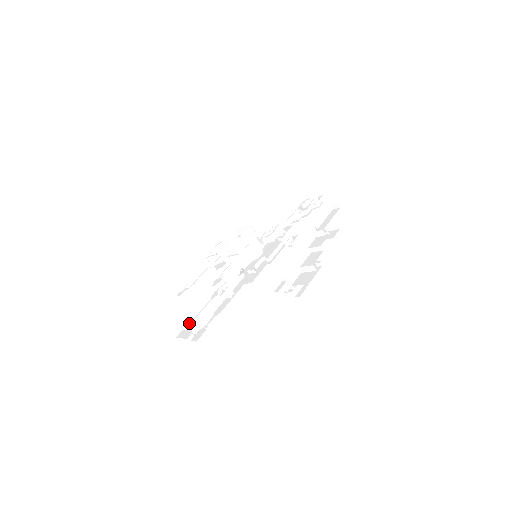
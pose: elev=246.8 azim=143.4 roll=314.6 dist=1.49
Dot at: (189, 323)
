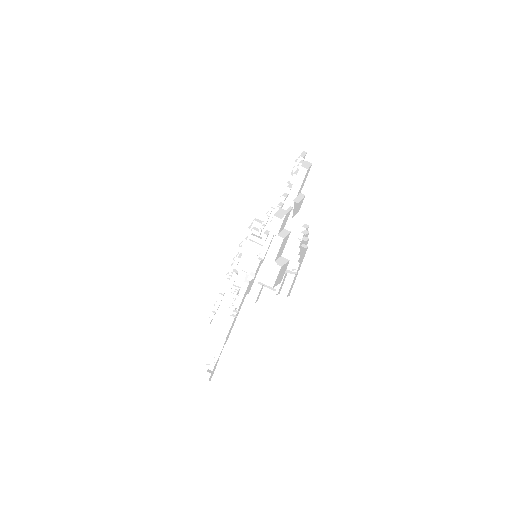
Dot at: (213, 356)
